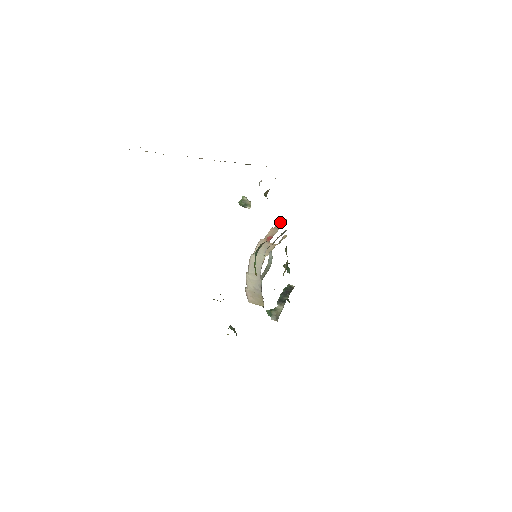
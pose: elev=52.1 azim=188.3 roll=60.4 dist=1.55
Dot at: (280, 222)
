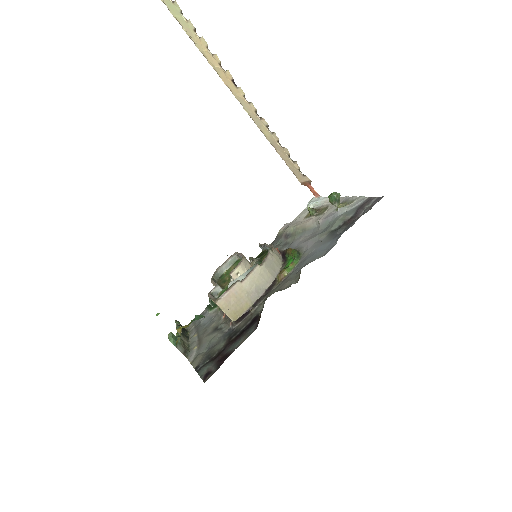
Dot at: occluded
